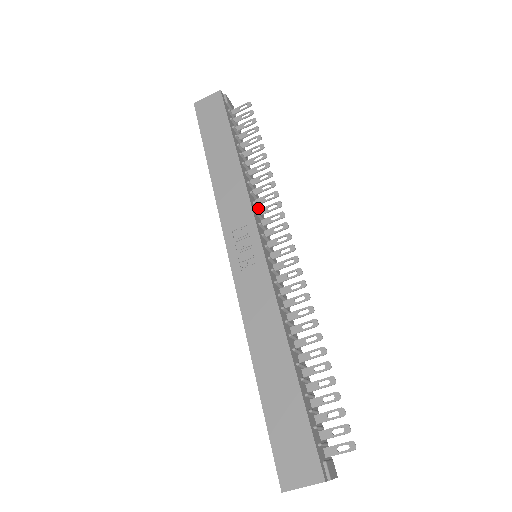
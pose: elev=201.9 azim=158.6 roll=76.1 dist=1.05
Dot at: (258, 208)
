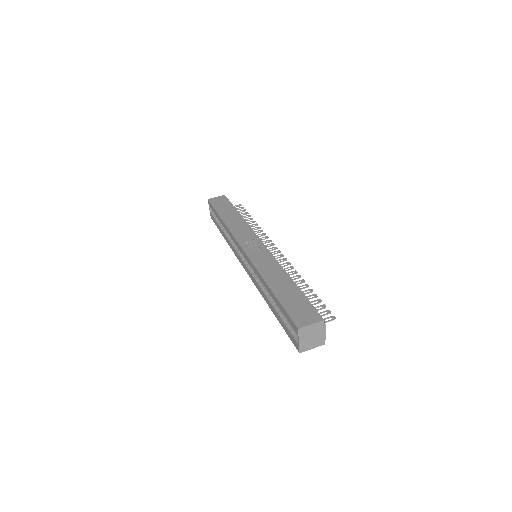
Dot at: occluded
